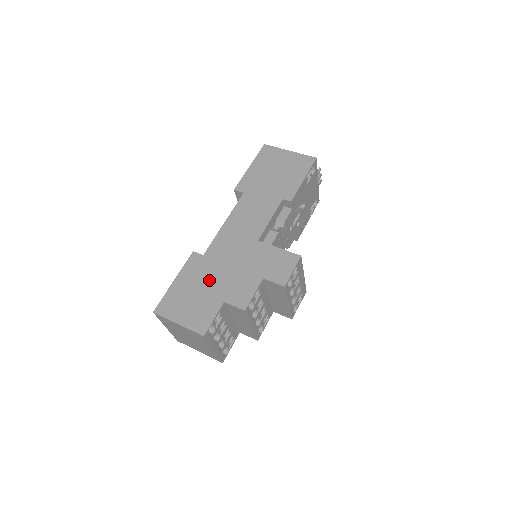
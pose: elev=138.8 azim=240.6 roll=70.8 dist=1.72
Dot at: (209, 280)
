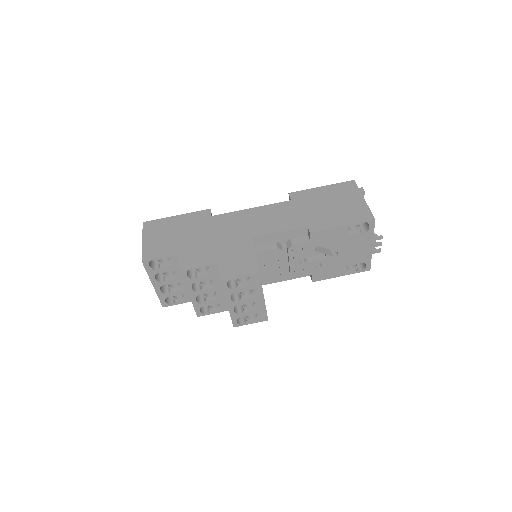
Dot at: (192, 233)
